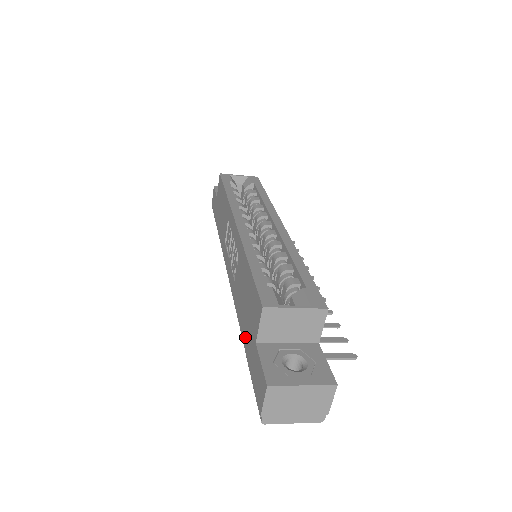
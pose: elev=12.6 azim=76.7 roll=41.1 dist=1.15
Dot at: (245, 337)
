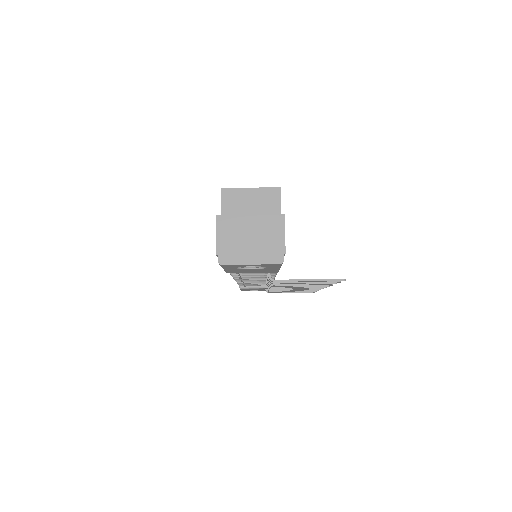
Dot at: occluded
